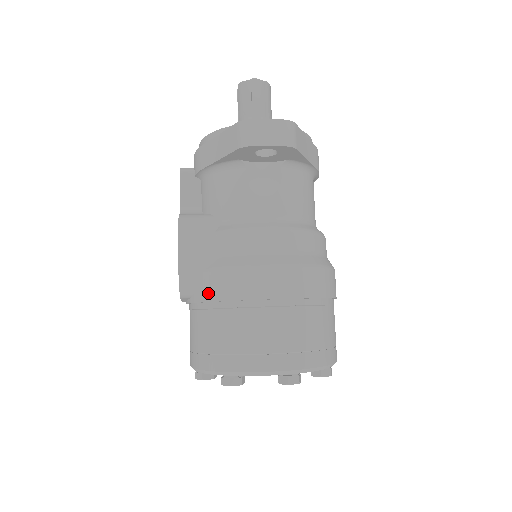
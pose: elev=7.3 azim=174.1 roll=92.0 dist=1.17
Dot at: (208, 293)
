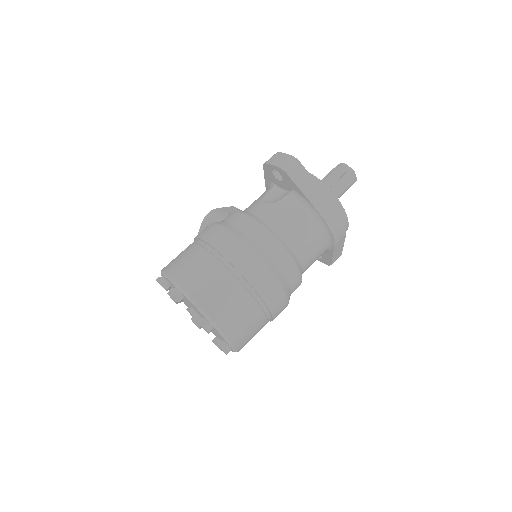
Dot at: occluded
